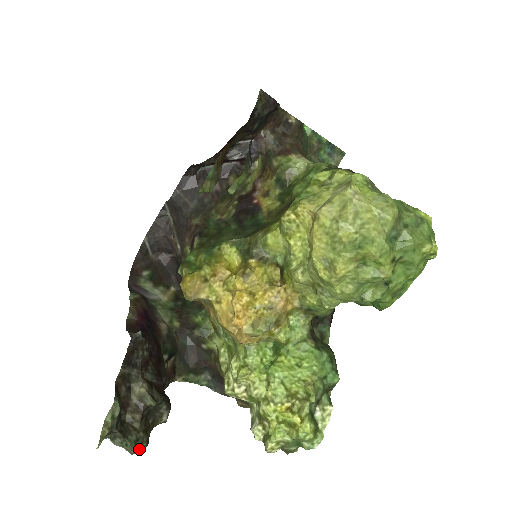
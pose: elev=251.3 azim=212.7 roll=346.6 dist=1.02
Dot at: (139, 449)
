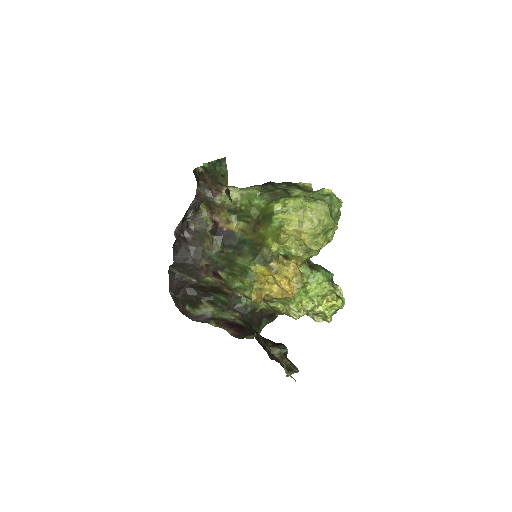
Dot at: occluded
